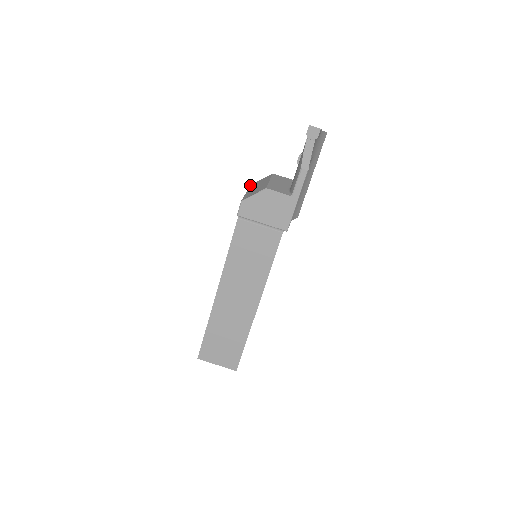
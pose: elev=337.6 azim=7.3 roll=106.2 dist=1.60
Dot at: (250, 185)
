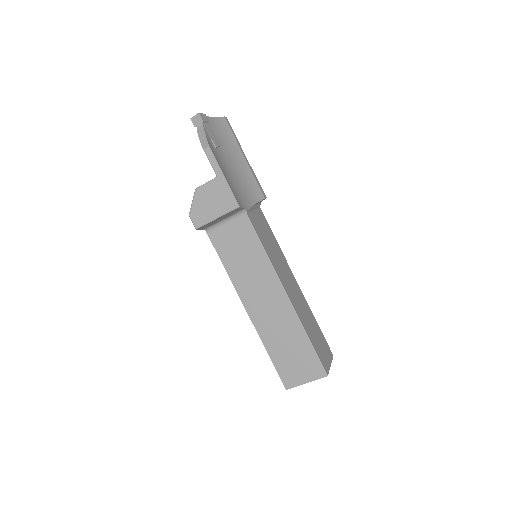
Dot at: occluded
